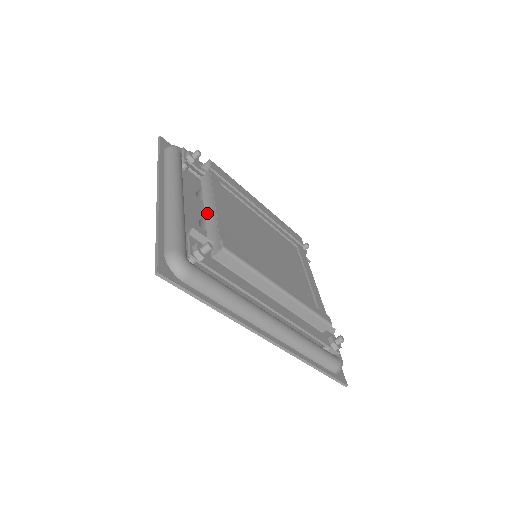
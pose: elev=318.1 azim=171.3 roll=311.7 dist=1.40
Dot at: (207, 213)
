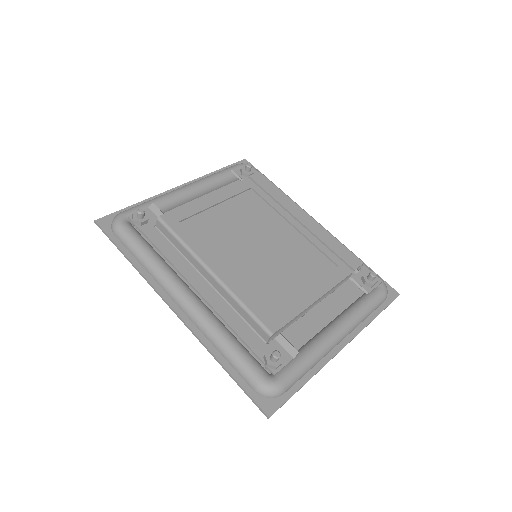
Dot at: occluded
